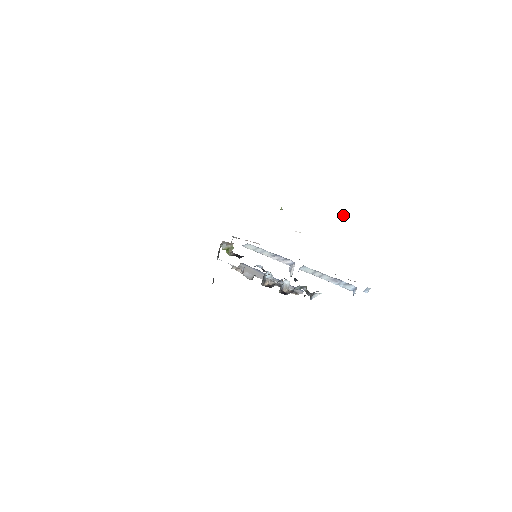
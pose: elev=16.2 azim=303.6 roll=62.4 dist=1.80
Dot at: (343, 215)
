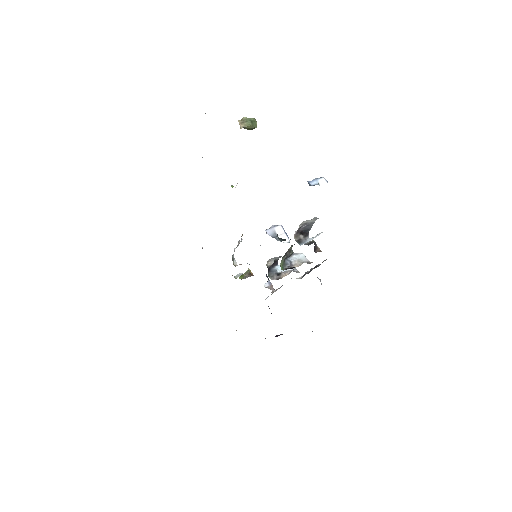
Dot at: (239, 122)
